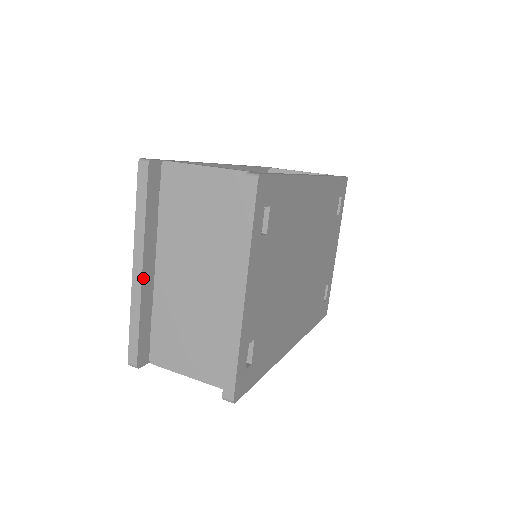
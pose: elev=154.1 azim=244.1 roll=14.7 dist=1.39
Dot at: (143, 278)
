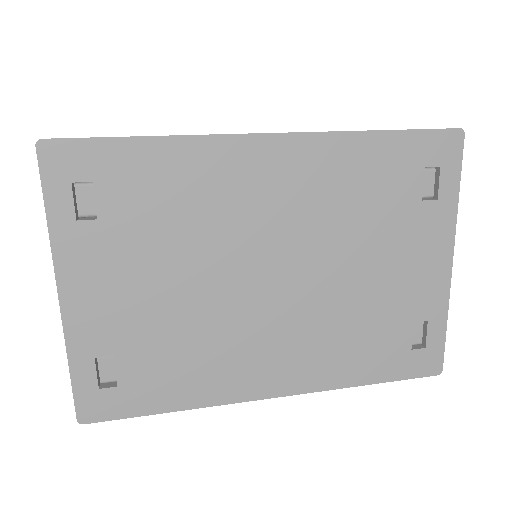
Dot at: occluded
